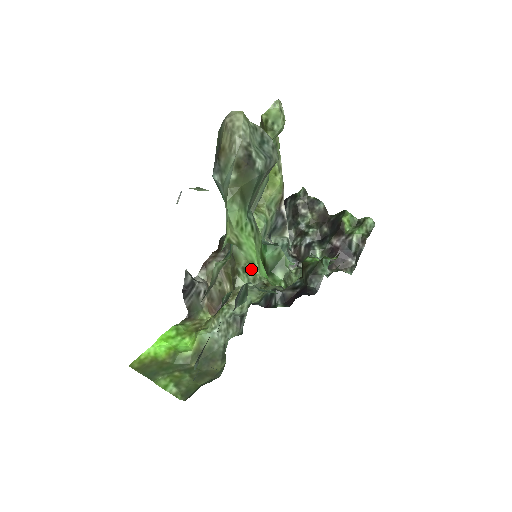
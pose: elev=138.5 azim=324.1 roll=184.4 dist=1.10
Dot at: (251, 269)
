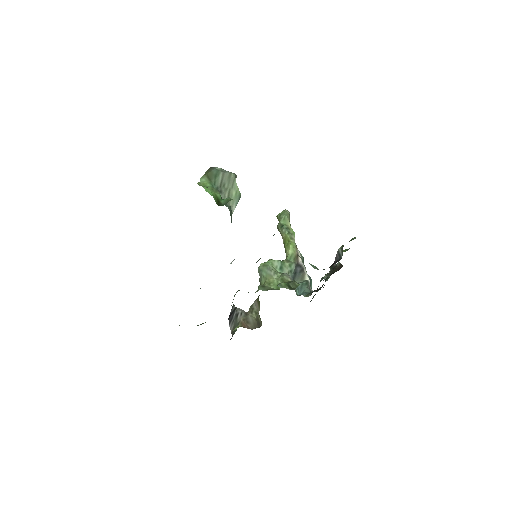
Dot at: (269, 286)
